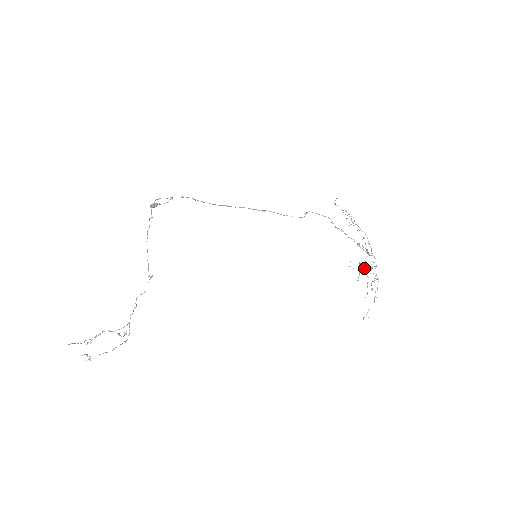
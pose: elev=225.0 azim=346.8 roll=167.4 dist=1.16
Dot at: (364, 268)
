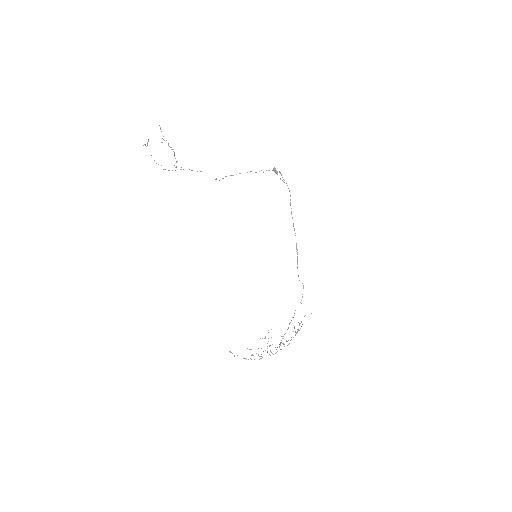
Dot at: occluded
